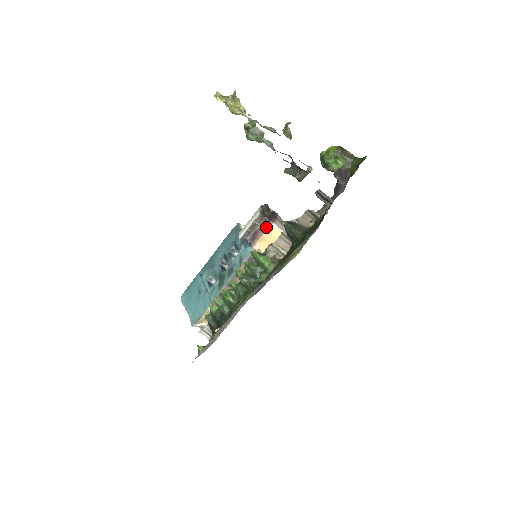
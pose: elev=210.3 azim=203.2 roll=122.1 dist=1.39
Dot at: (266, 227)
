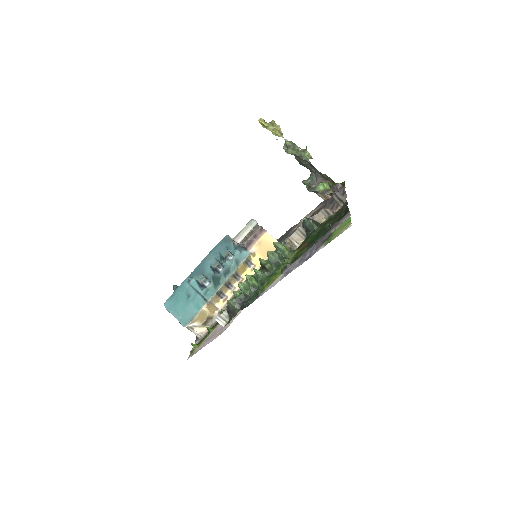
Dot at: (261, 234)
